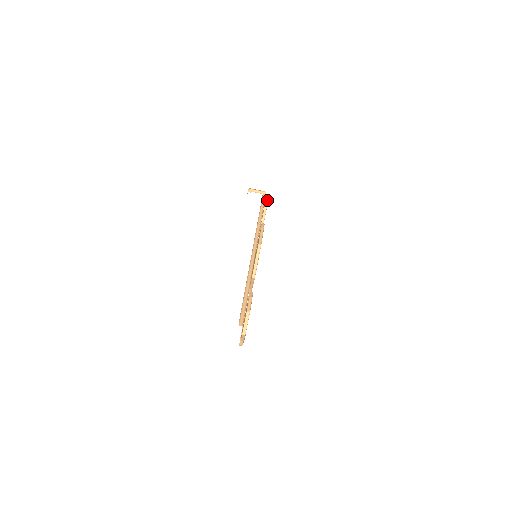
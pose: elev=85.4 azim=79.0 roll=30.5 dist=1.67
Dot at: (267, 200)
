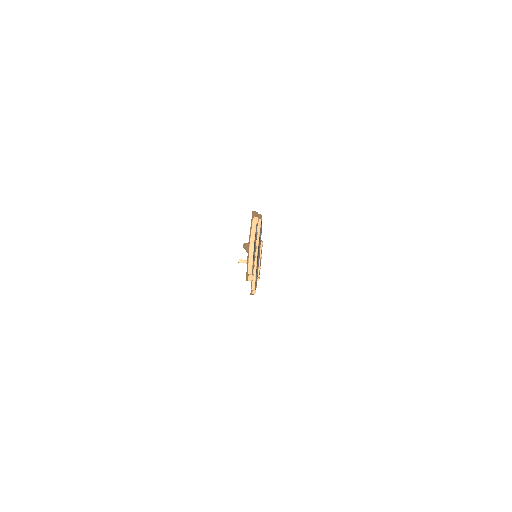
Dot at: occluded
